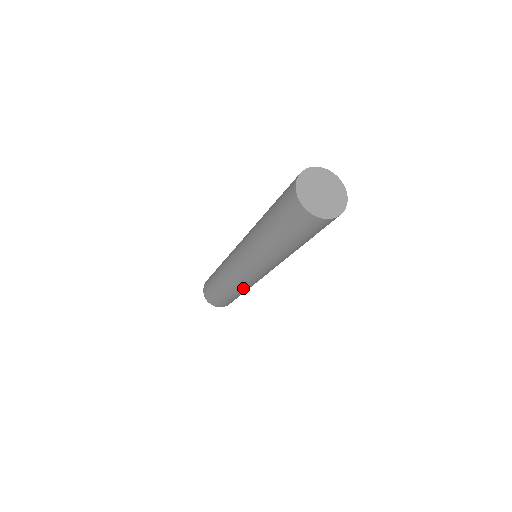
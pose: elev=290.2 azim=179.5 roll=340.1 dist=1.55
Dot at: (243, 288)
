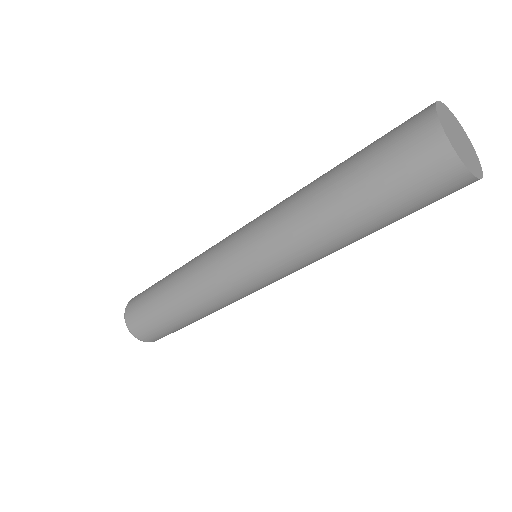
Dot at: (211, 306)
